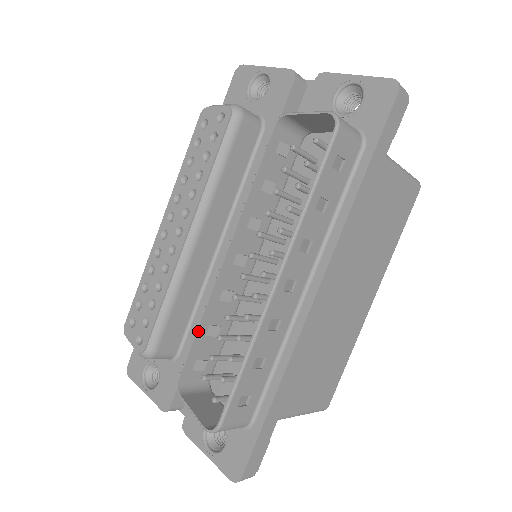
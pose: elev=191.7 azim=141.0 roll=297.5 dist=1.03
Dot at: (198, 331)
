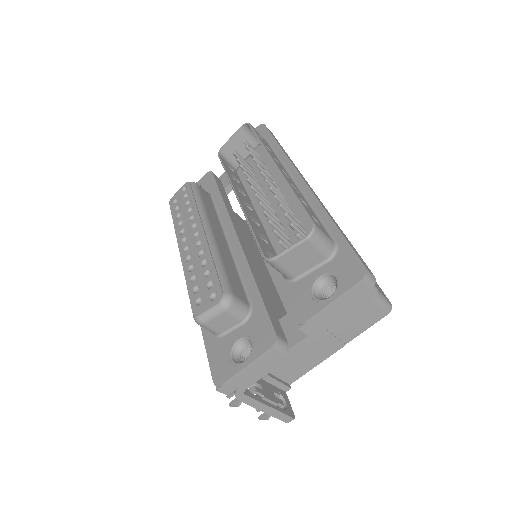
Dot at: (253, 230)
